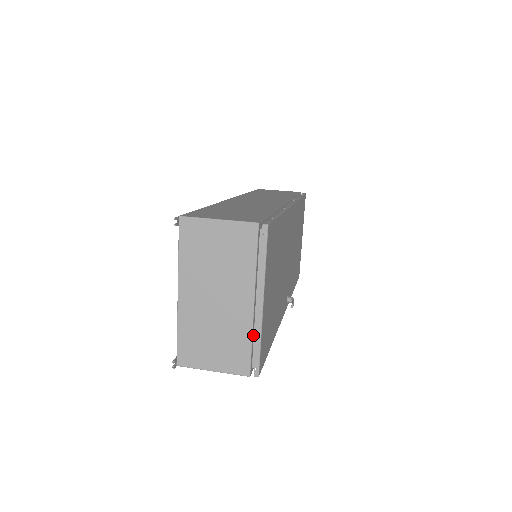
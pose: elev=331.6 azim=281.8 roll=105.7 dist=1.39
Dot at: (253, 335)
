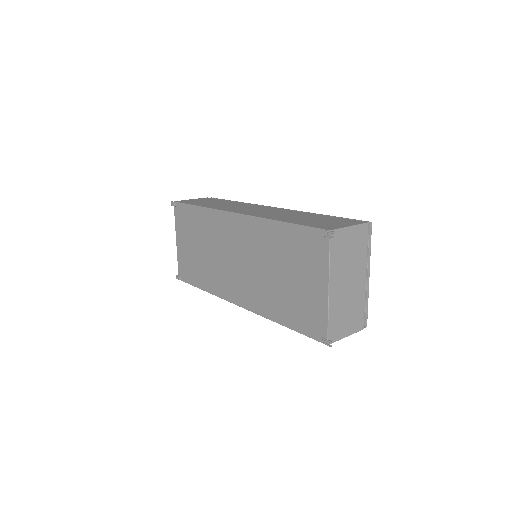
Dot at: (362, 300)
